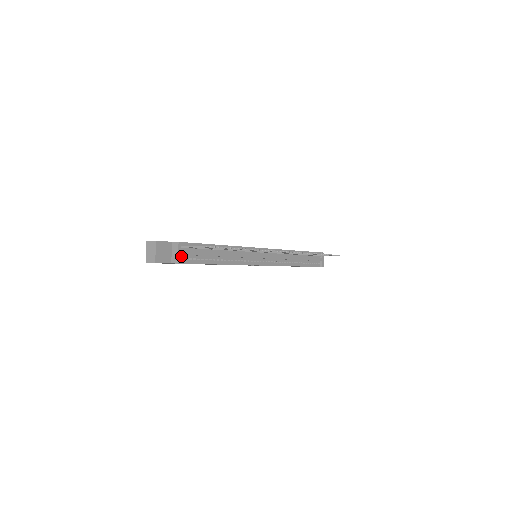
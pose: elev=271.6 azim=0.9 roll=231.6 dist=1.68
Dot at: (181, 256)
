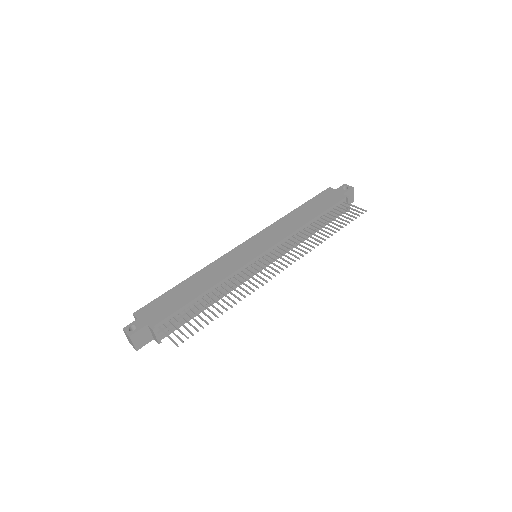
Dot at: (161, 334)
